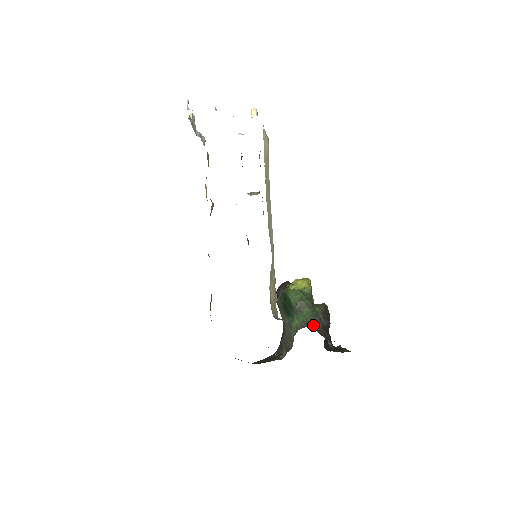
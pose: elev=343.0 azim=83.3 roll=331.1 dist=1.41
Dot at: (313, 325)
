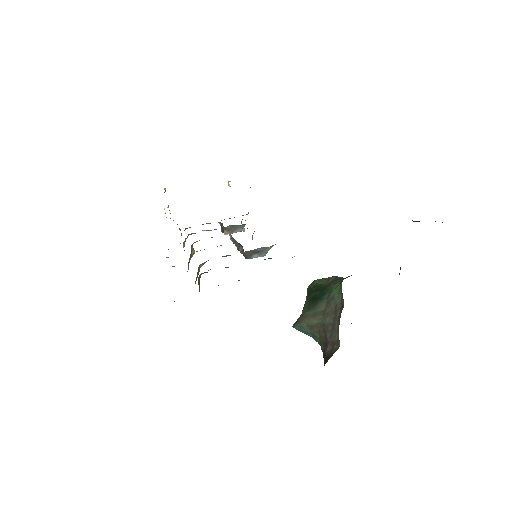
Dot at: occluded
